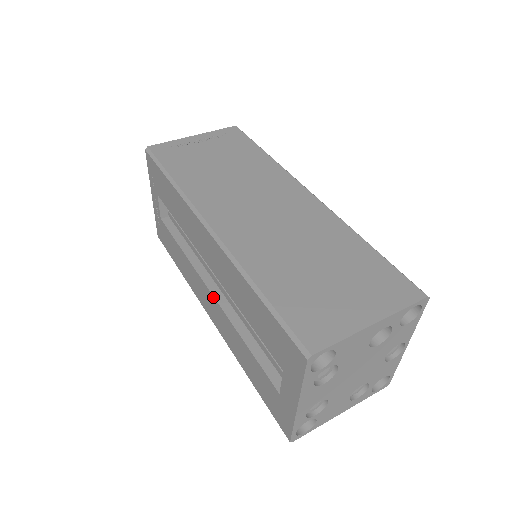
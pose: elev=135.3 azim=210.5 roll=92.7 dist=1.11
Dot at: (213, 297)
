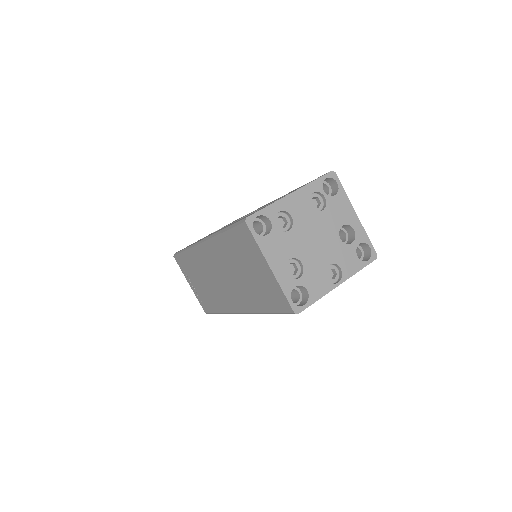
Dot at: occluded
